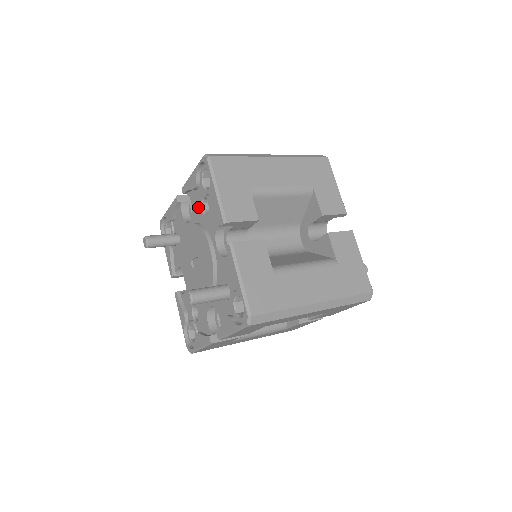
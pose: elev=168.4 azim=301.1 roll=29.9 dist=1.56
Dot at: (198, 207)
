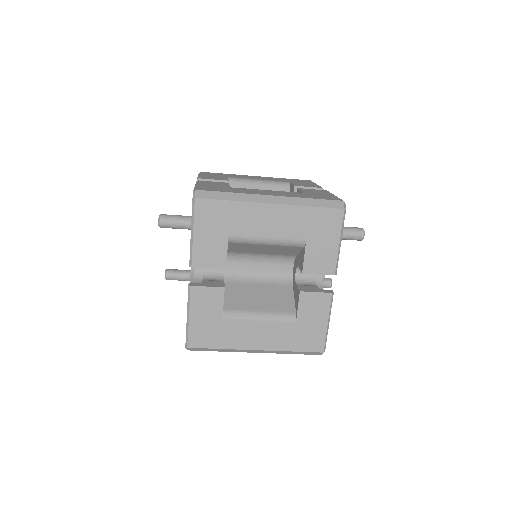
Dot at: occluded
